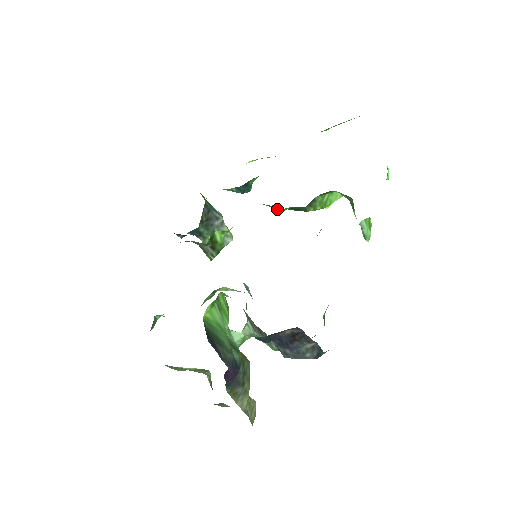
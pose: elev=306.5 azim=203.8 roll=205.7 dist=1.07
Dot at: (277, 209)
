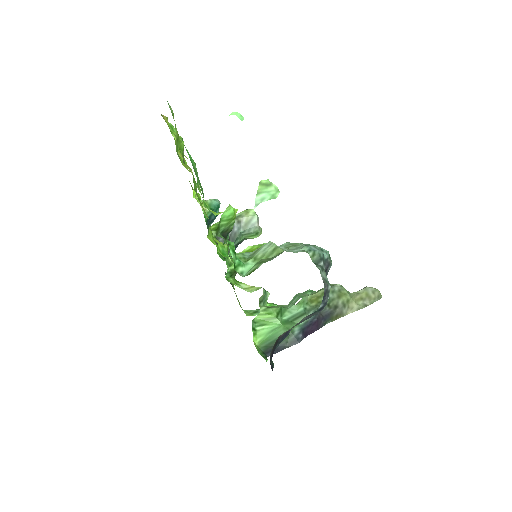
Dot at: (223, 244)
